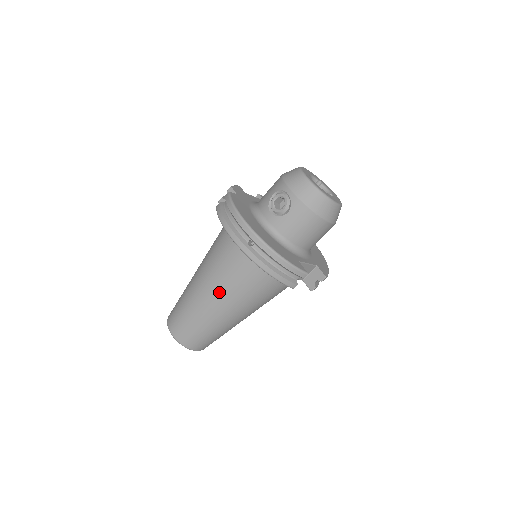
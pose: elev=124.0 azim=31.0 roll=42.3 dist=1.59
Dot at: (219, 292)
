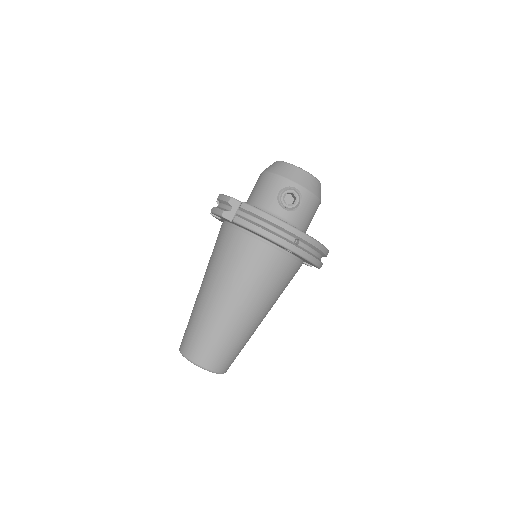
Dot at: (257, 301)
